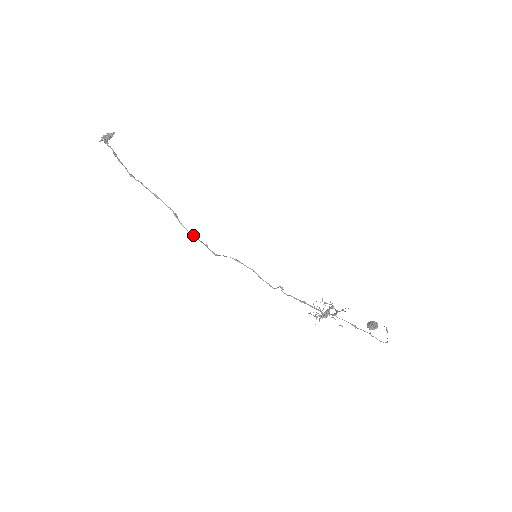
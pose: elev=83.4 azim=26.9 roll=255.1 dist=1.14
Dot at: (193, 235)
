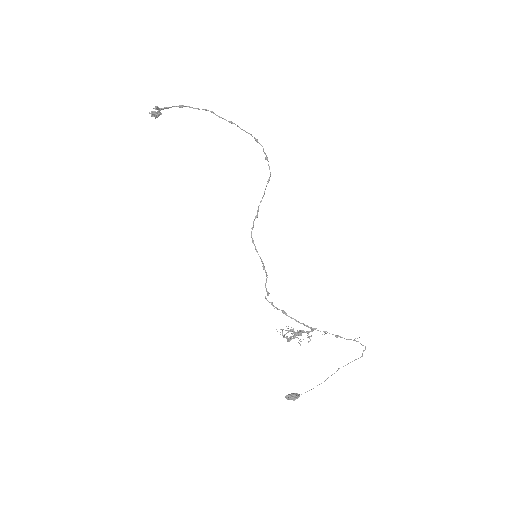
Dot at: occluded
